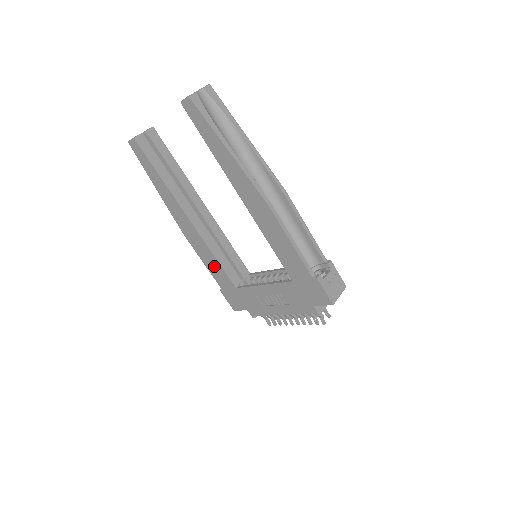
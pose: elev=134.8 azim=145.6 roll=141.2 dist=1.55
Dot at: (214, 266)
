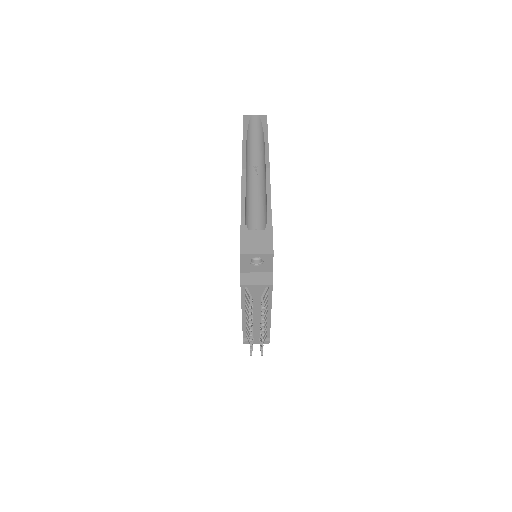
Dot at: occluded
